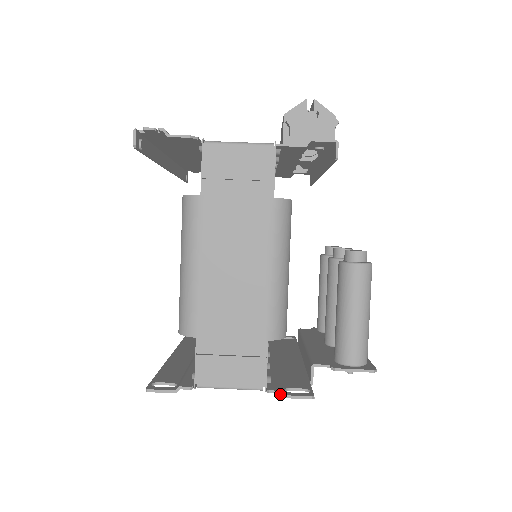
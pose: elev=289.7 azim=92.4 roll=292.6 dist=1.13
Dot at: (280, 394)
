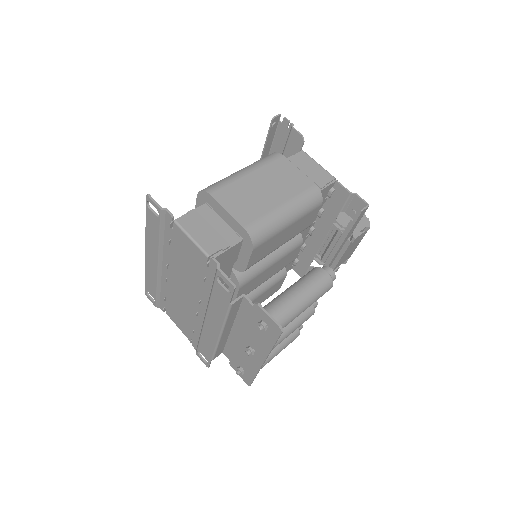
Dot at: (218, 265)
